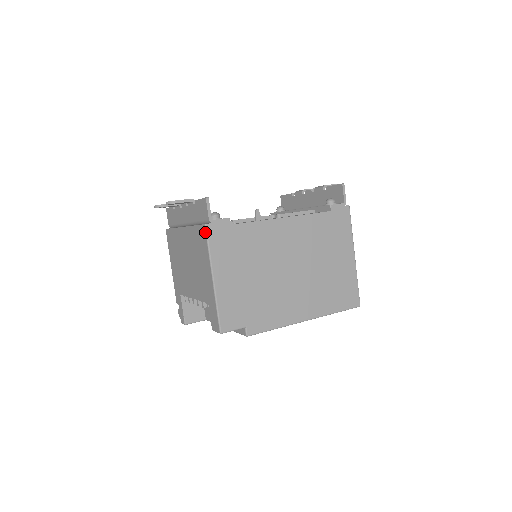
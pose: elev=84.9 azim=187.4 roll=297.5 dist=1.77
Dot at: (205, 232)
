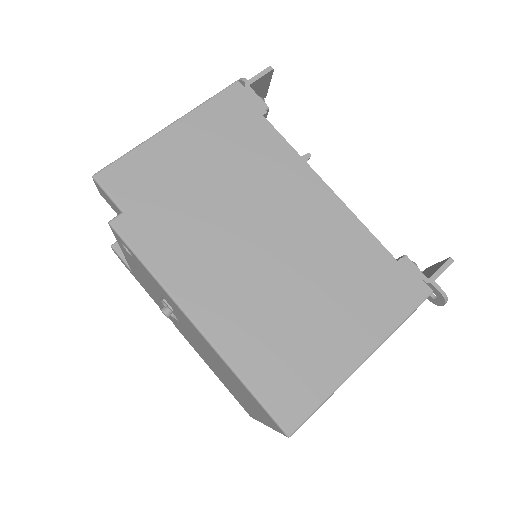
Dot at: (228, 87)
